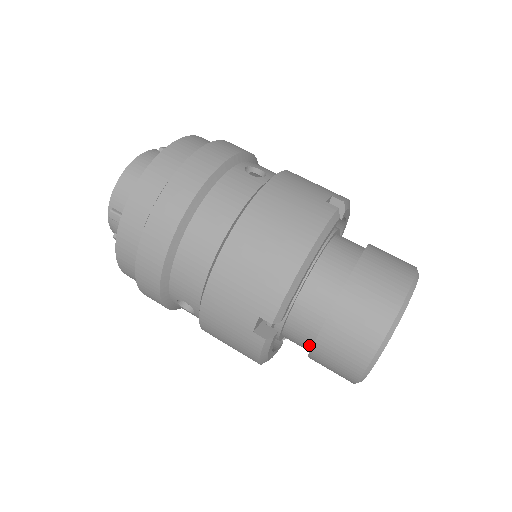
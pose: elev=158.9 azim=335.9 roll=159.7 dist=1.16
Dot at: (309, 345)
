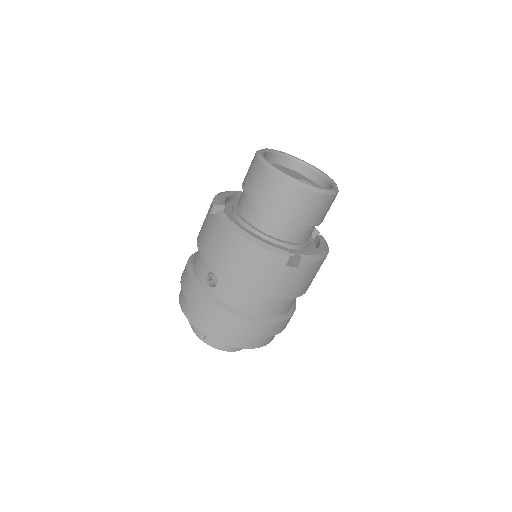
Dot at: (255, 204)
